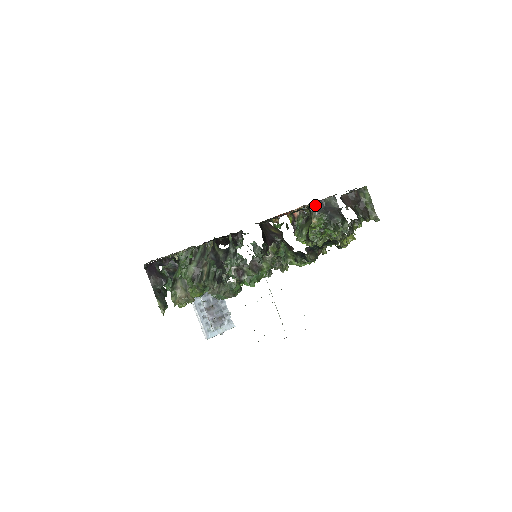
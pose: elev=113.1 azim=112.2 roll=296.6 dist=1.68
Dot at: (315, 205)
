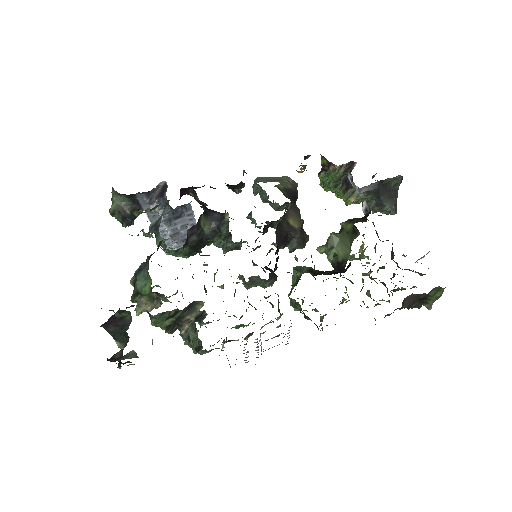
Dot at: (367, 207)
